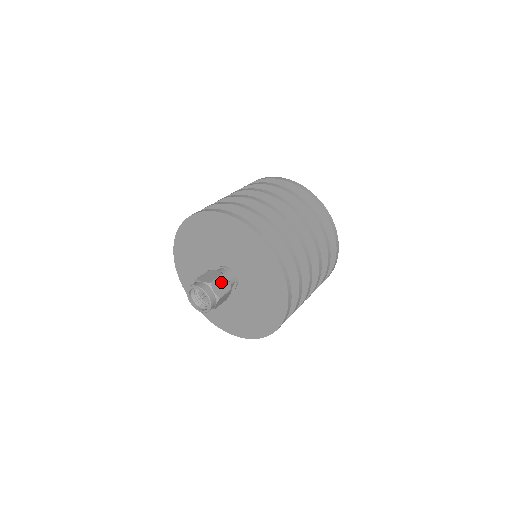
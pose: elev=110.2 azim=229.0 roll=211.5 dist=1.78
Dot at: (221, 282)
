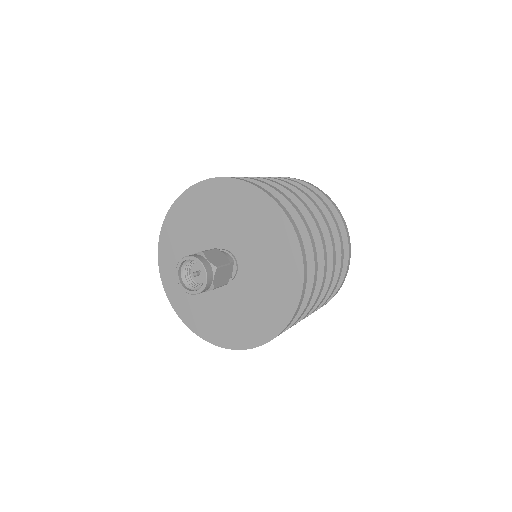
Dot at: (215, 254)
